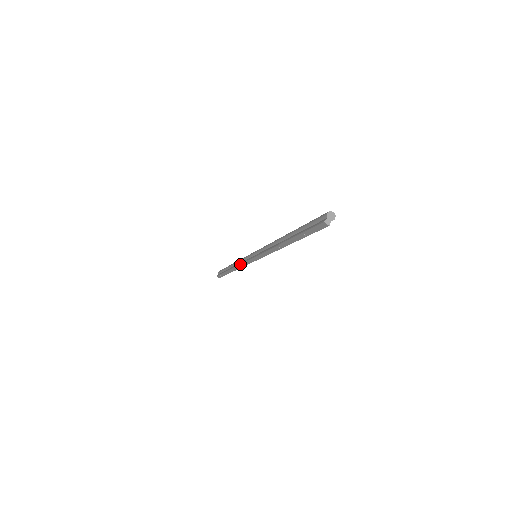
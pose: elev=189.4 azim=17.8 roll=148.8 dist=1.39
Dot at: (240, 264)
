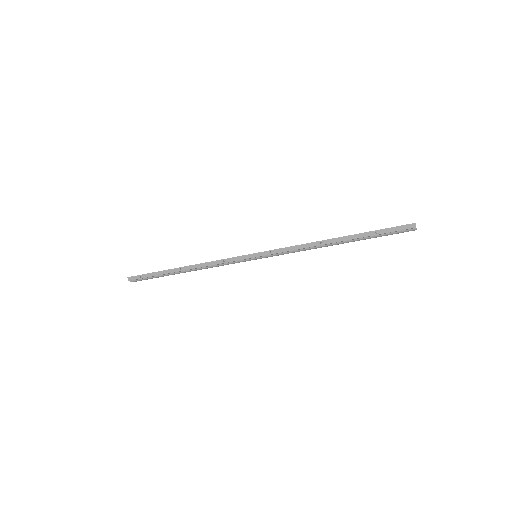
Dot at: (217, 260)
